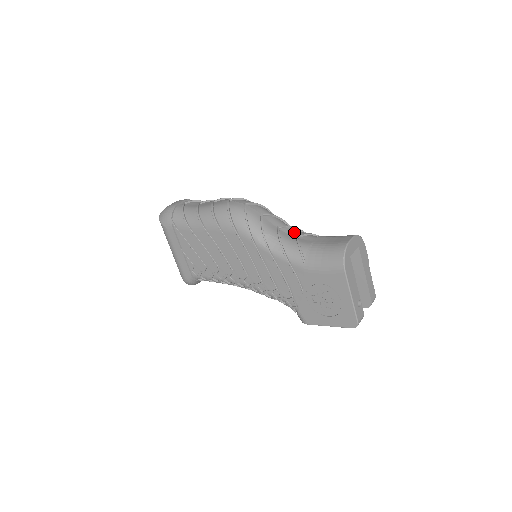
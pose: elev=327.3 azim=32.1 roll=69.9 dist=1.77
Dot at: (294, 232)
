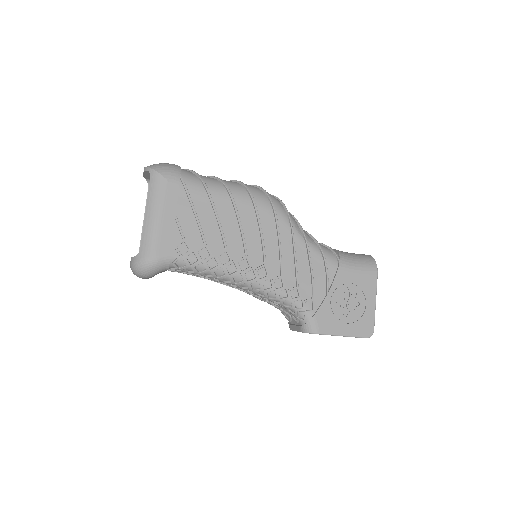
Dot at: occluded
